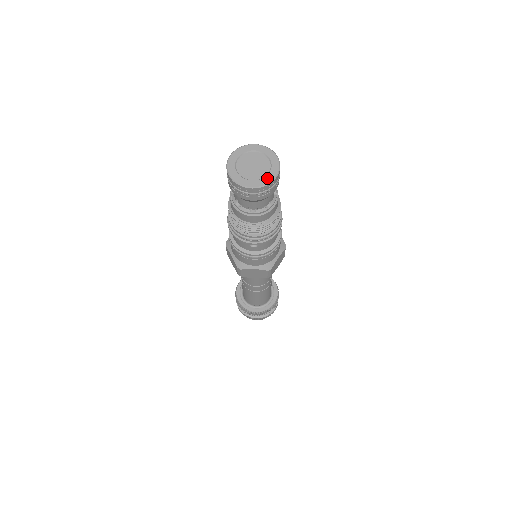
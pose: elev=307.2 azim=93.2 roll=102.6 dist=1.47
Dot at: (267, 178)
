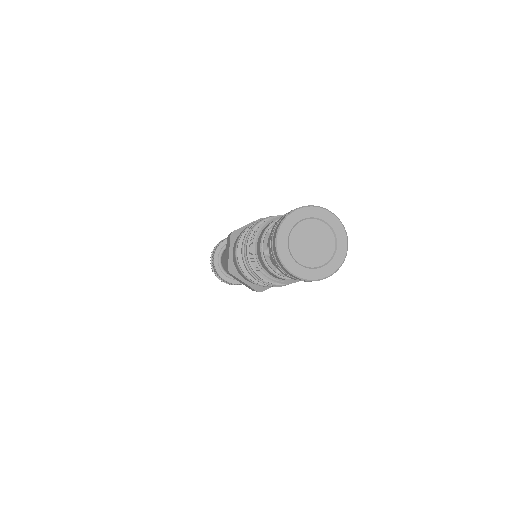
Dot at: (318, 272)
